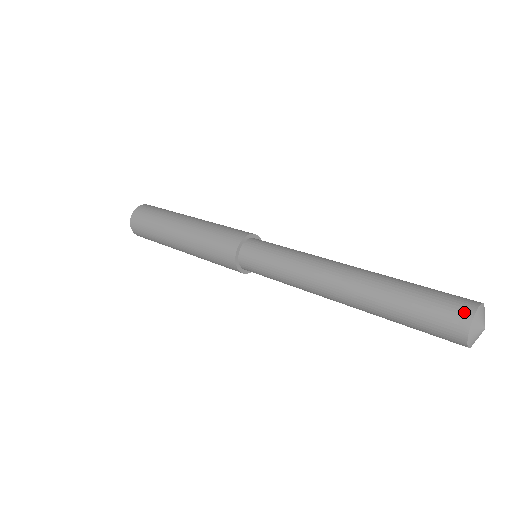
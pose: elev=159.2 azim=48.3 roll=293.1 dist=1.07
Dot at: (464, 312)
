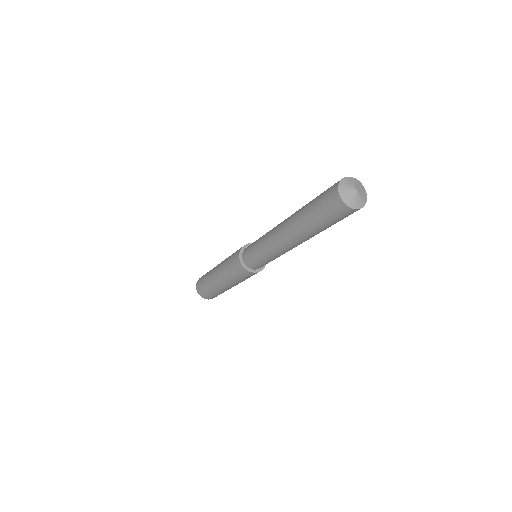
Dot at: occluded
